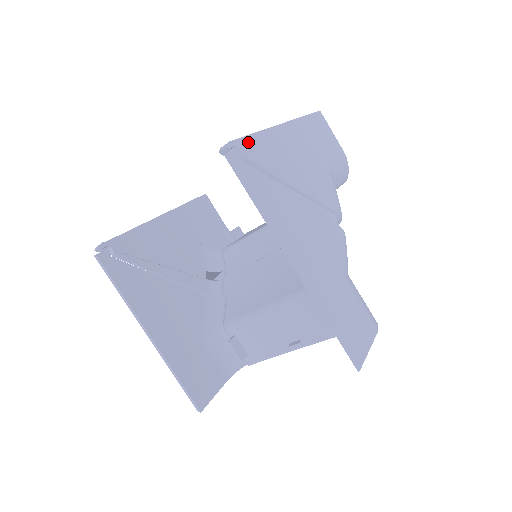
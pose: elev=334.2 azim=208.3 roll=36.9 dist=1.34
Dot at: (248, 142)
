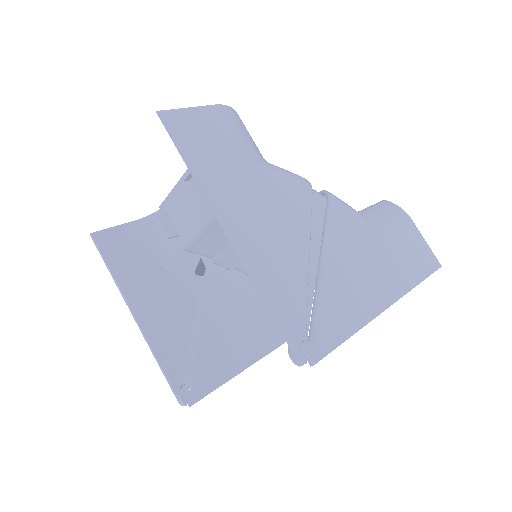
Dot at: (286, 322)
